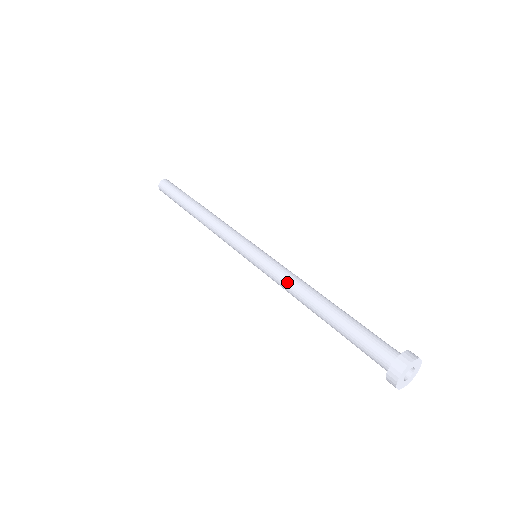
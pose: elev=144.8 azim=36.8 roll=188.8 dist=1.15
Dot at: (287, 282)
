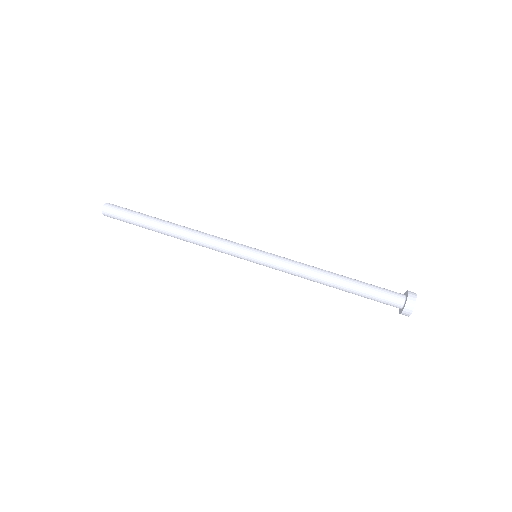
Dot at: (300, 273)
